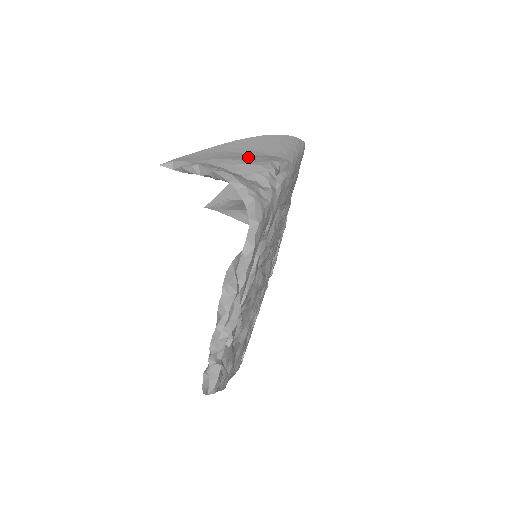
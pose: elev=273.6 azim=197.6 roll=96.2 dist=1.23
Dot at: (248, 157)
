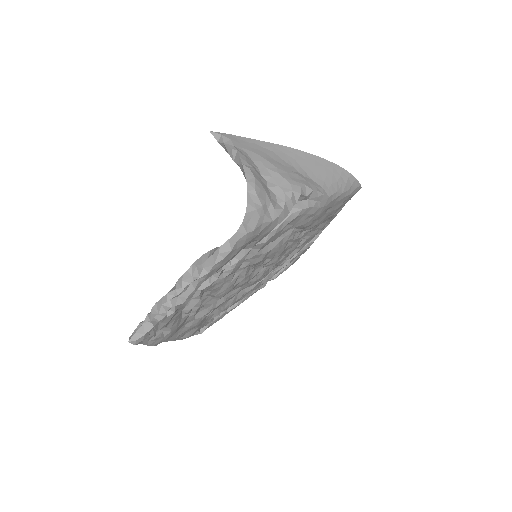
Dot at: (288, 169)
